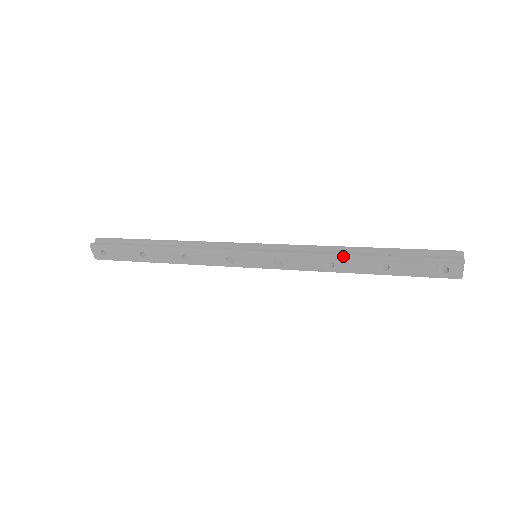
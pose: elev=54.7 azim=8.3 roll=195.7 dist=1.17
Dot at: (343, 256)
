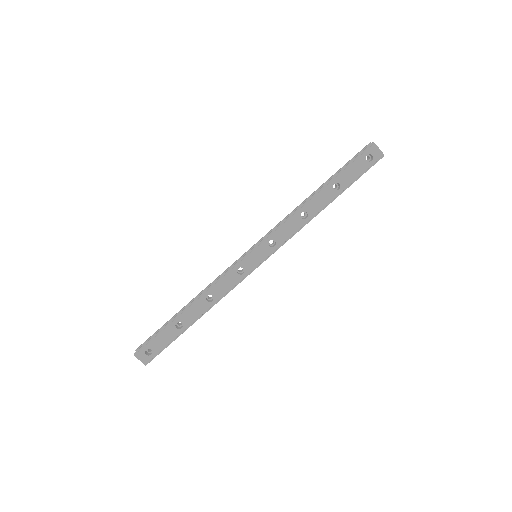
Dot at: (307, 202)
